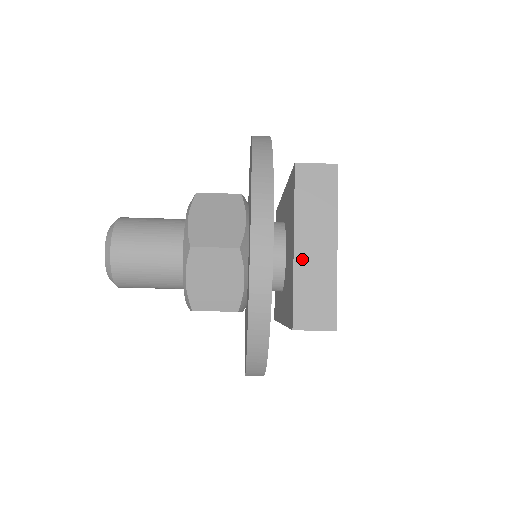
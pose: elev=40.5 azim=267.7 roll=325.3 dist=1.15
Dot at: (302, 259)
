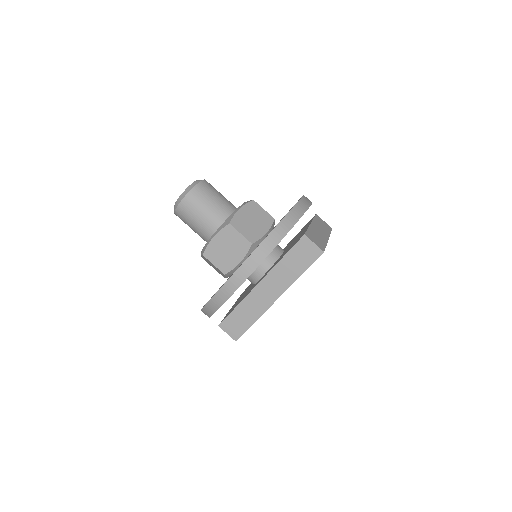
Dot at: (313, 228)
